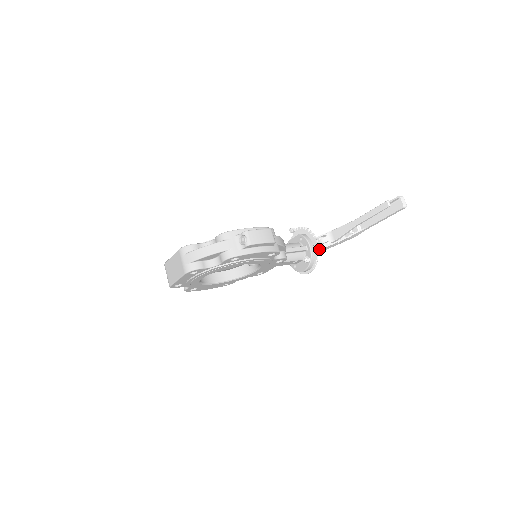
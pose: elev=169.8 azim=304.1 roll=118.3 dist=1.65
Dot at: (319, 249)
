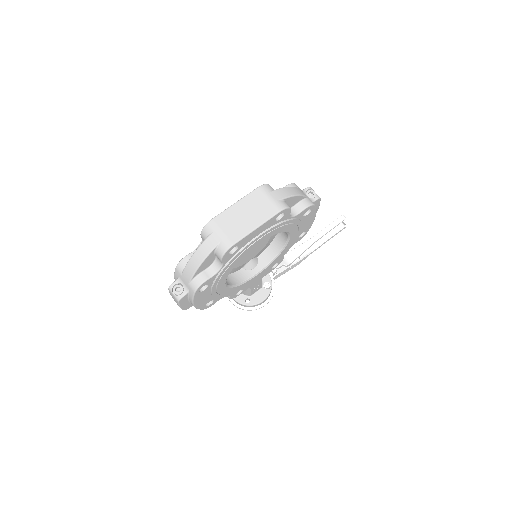
Dot at: (274, 275)
